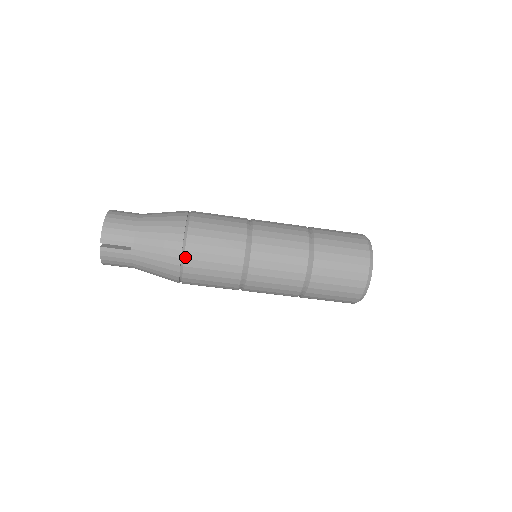
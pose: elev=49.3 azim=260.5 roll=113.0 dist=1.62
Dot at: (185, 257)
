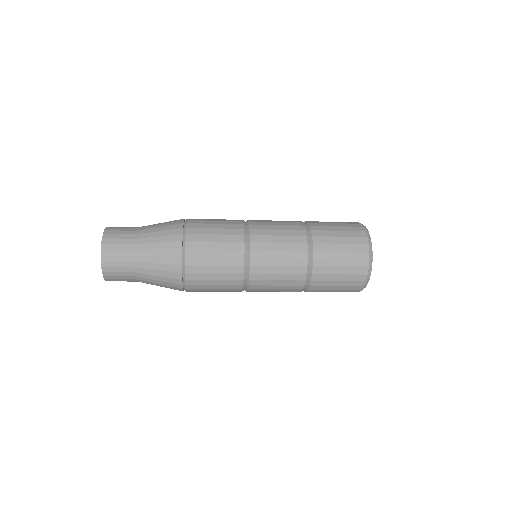
Dot at: (187, 291)
